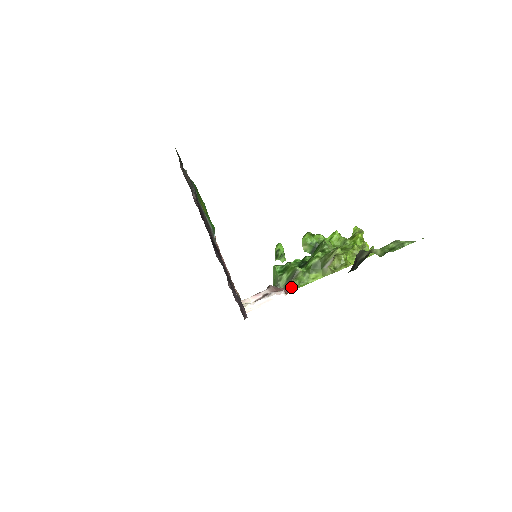
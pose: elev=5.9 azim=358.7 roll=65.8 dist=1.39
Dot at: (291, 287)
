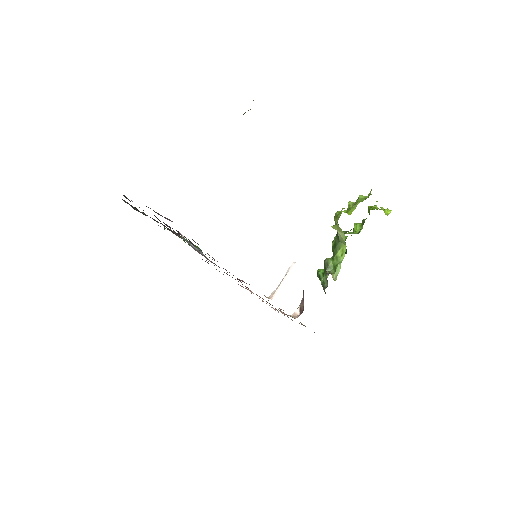
Dot at: (326, 274)
